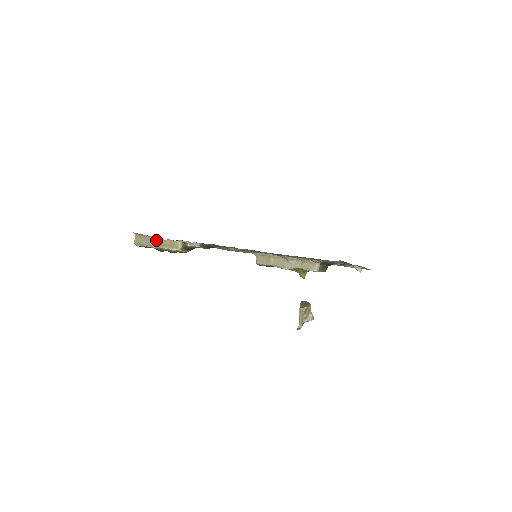
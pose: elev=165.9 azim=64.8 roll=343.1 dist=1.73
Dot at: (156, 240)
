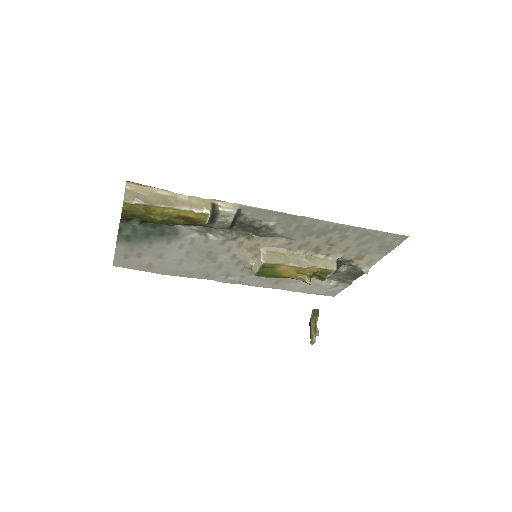
Dot at: (168, 196)
